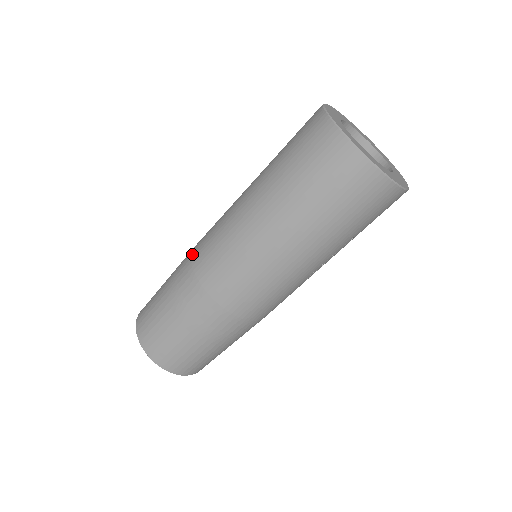
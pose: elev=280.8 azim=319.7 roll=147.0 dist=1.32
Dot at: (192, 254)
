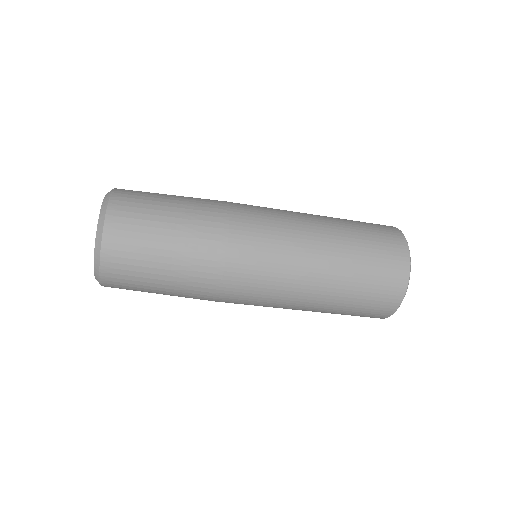
Dot at: (230, 245)
